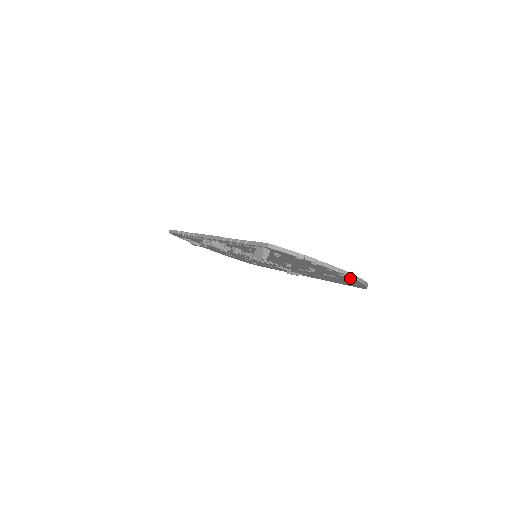
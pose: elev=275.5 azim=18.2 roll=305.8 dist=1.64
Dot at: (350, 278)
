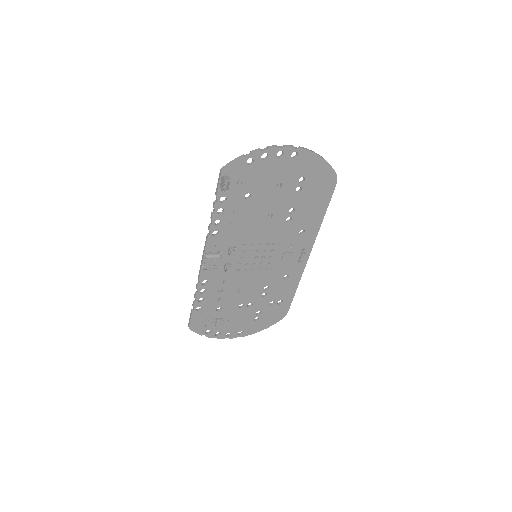
Dot at: (303, 153)
